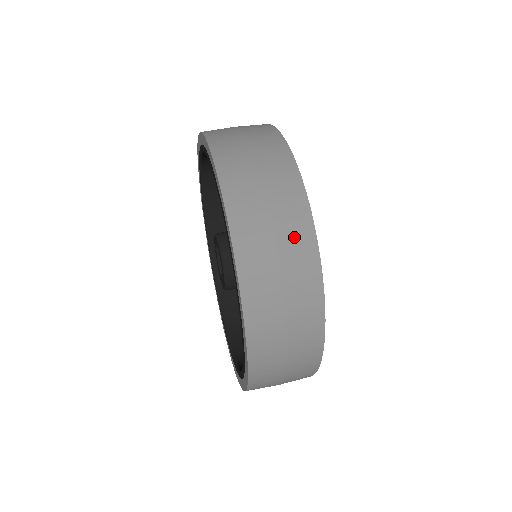
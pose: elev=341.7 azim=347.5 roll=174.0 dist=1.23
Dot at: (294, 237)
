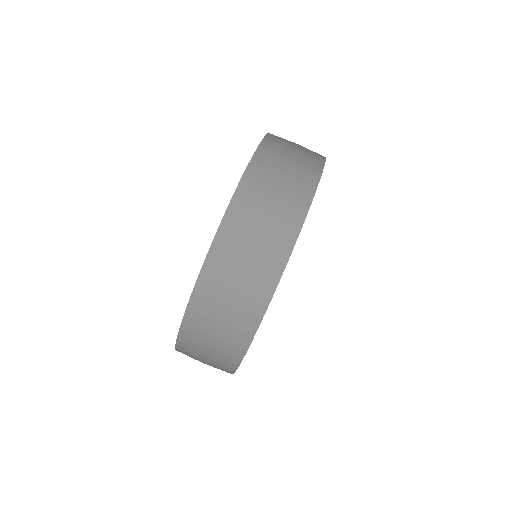
Dot at: (309, 154)
